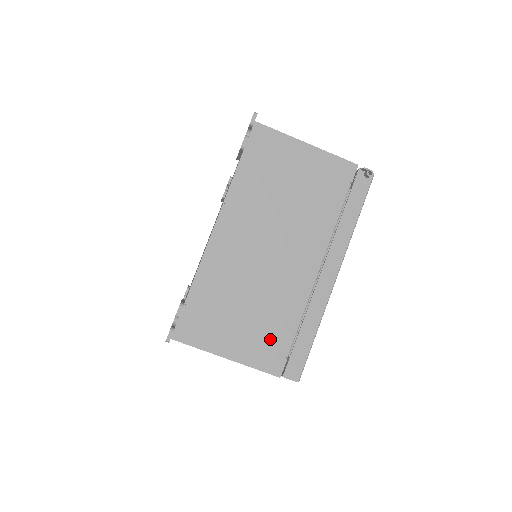
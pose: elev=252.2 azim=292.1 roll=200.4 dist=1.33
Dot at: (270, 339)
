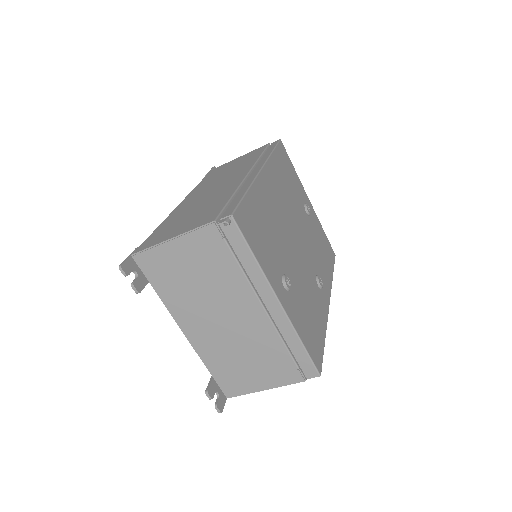
Dot at: (278, 366)
